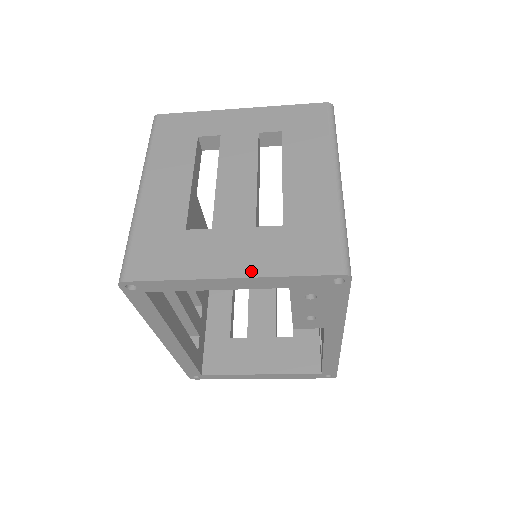
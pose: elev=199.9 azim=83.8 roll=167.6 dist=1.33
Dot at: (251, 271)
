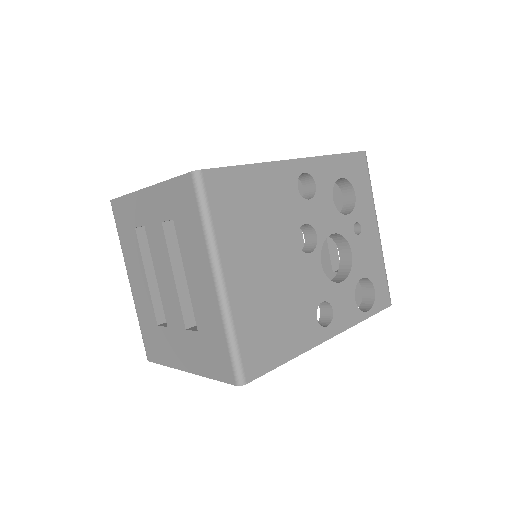
Dot at: (193, 369)
